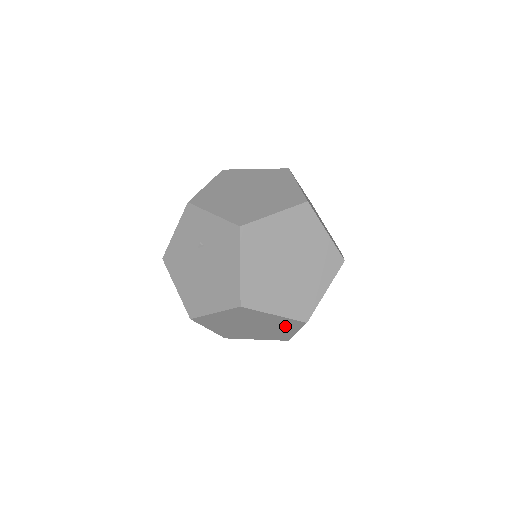
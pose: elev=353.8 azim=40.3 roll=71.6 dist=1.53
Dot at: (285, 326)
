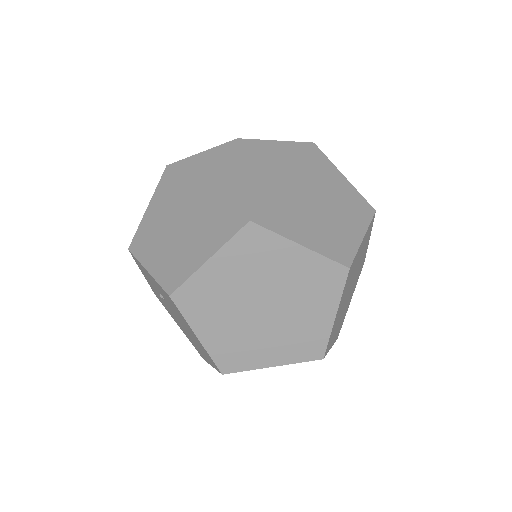
Dot at: occluded
